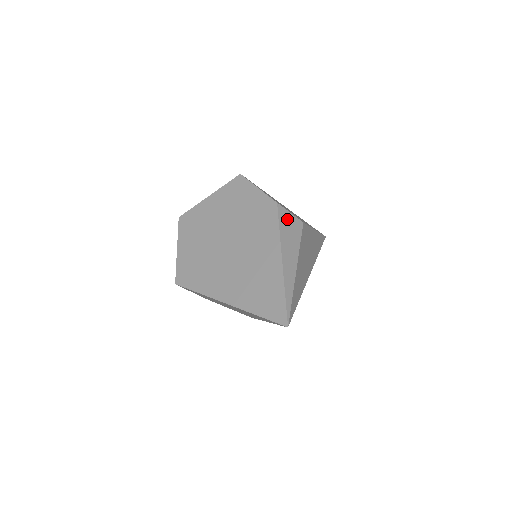
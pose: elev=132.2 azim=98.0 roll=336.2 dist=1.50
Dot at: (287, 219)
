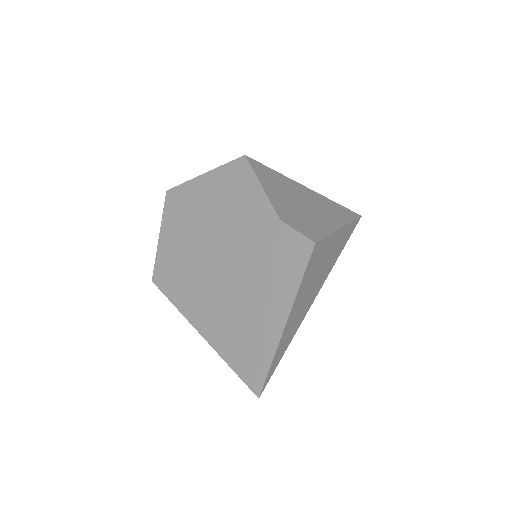
Dot at: (291, 243)
